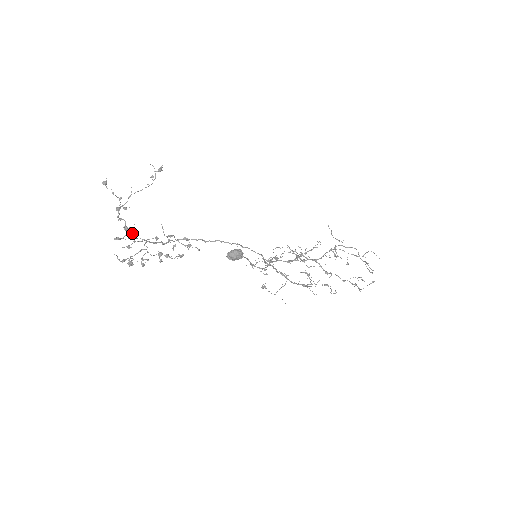
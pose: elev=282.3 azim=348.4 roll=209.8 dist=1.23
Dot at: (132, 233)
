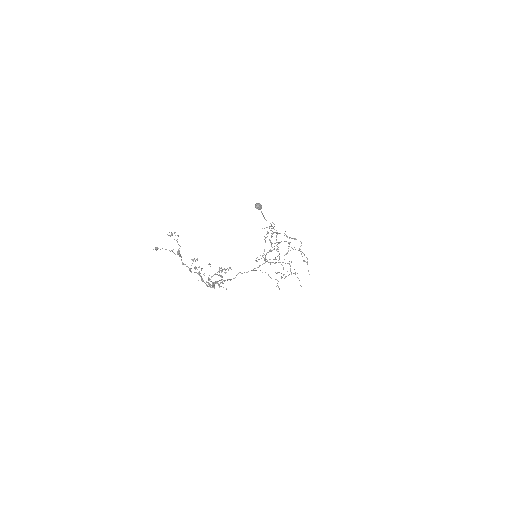
Dot at: (195, 272)
